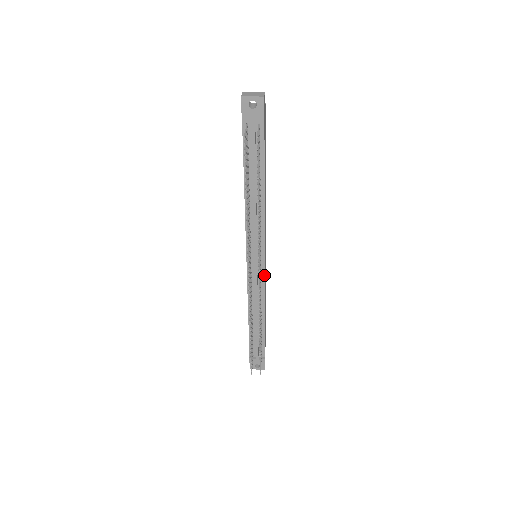
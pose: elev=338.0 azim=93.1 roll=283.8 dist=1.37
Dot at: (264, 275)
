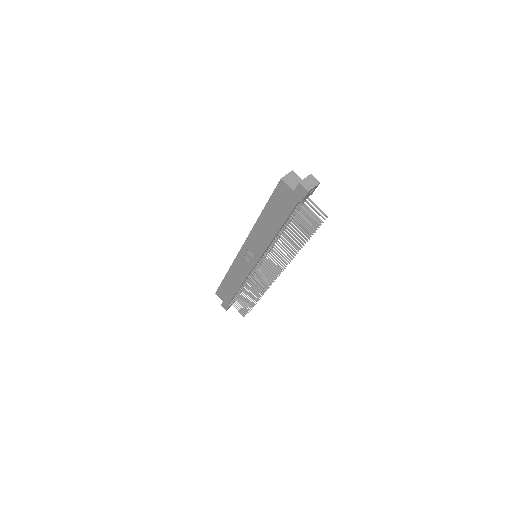
Dot at: occluded
